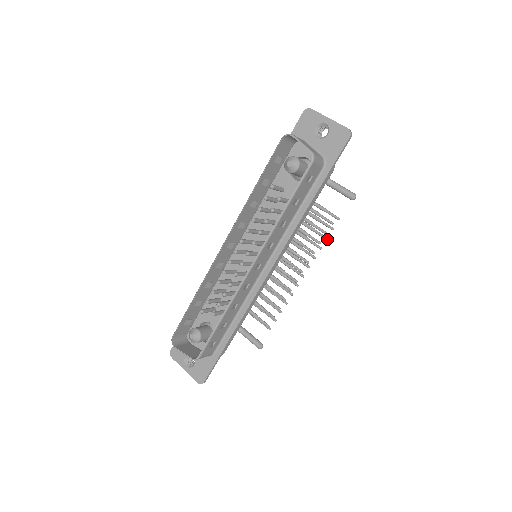
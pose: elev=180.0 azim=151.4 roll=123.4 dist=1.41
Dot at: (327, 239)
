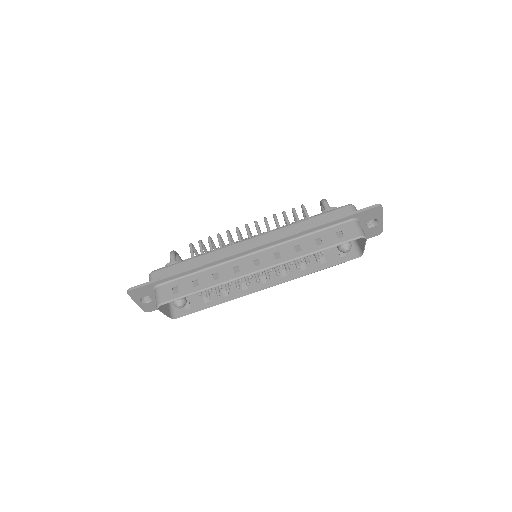
Dot at: occluded
